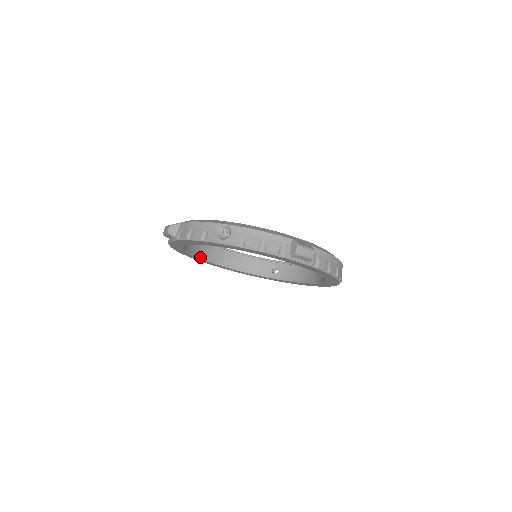
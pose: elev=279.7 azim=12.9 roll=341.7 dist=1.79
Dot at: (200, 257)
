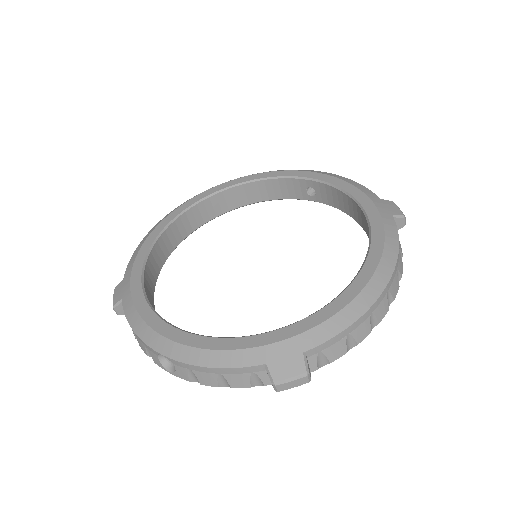
Dot at: (197, 228)
